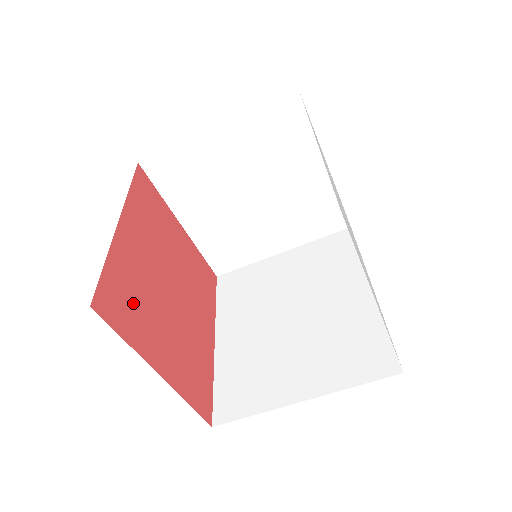
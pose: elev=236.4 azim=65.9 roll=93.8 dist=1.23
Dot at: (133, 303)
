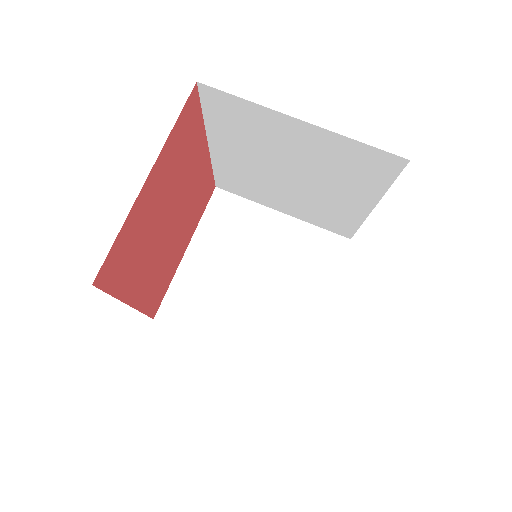
Dot at: (182, 147)
